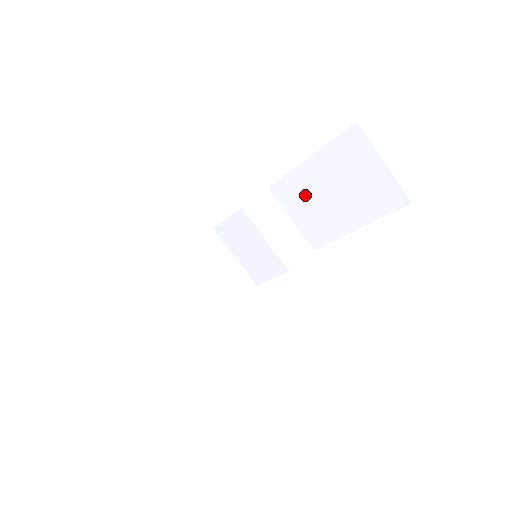
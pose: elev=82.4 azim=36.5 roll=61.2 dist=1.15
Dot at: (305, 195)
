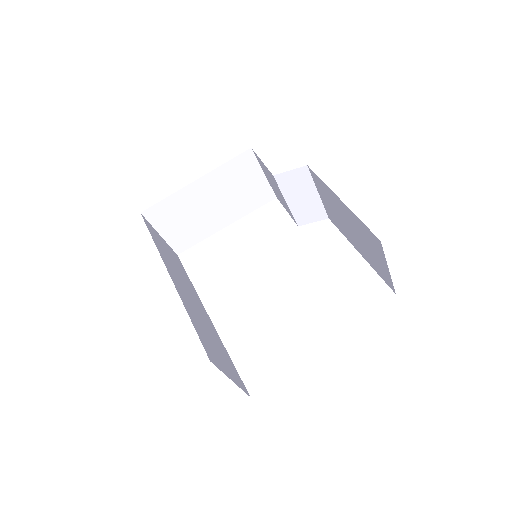
Dot at: (332, 203)
